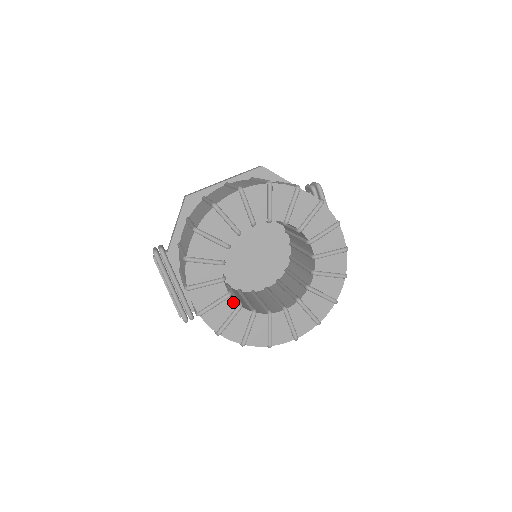
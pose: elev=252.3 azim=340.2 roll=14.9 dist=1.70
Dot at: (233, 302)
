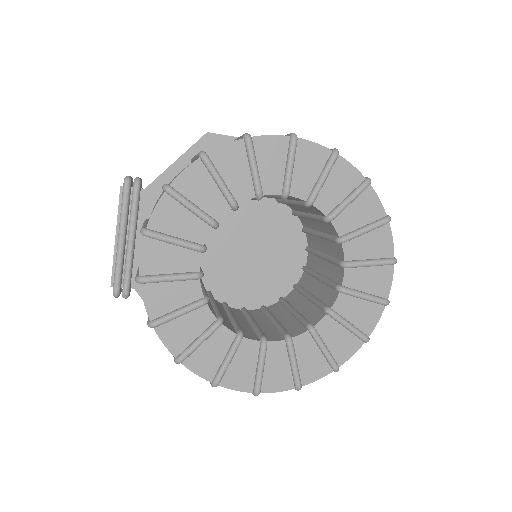
Dot at: (198, 289)
